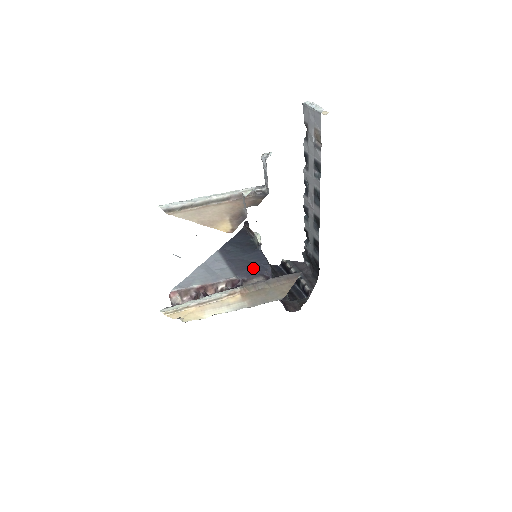
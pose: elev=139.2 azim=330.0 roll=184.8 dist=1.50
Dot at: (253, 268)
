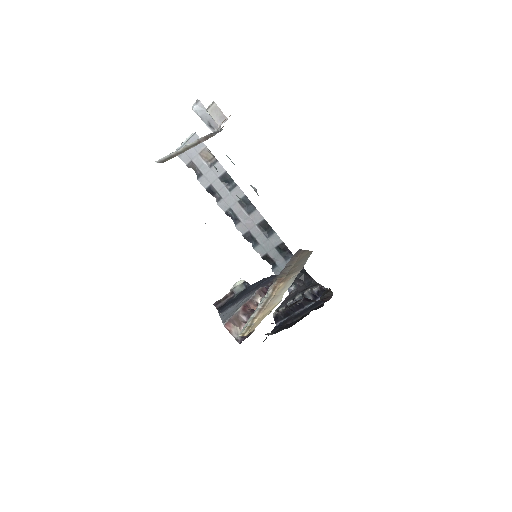
Dot at: (264, 281)
